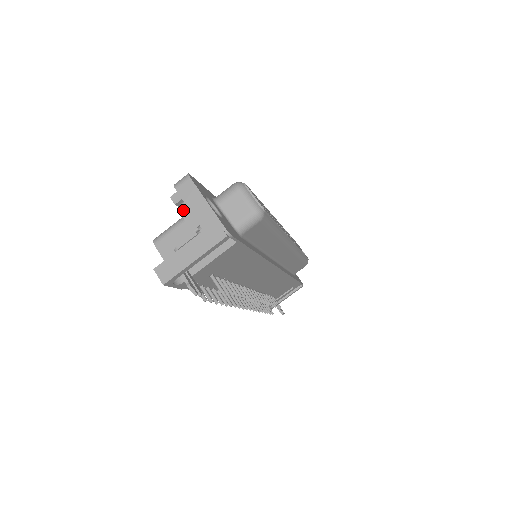
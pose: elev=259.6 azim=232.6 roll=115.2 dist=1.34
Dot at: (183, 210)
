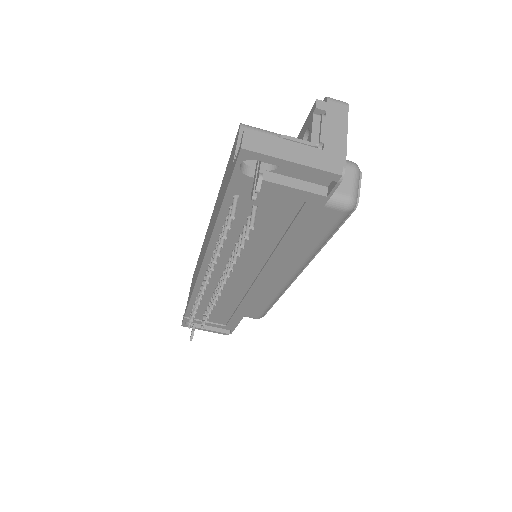
Dot at: (318, 119)
